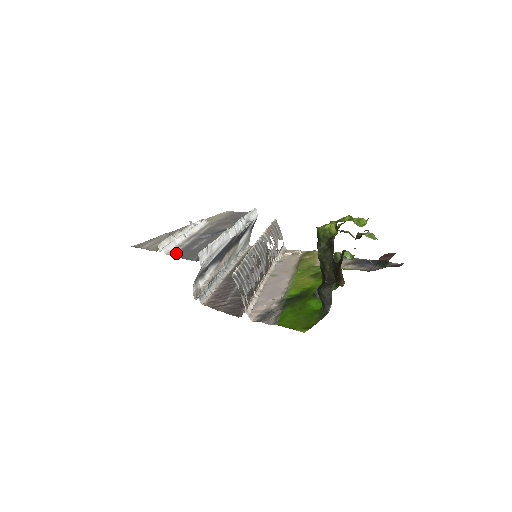
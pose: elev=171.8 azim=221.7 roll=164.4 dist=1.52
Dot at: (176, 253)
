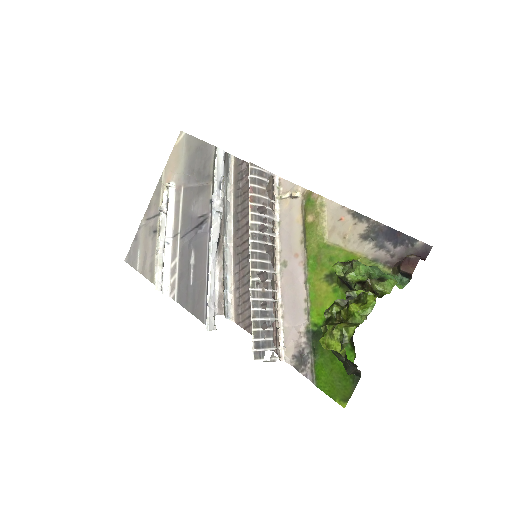
Dot at: (178, 295)
